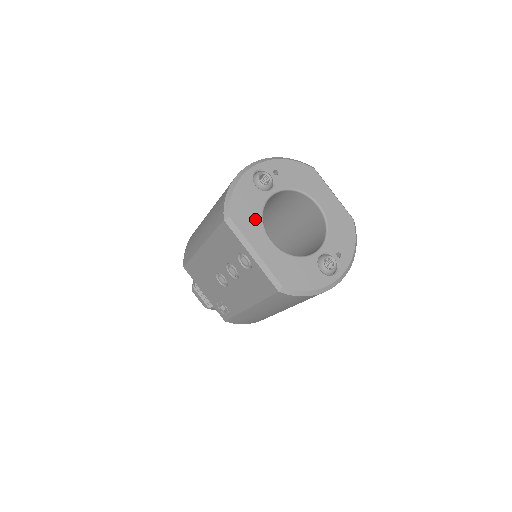
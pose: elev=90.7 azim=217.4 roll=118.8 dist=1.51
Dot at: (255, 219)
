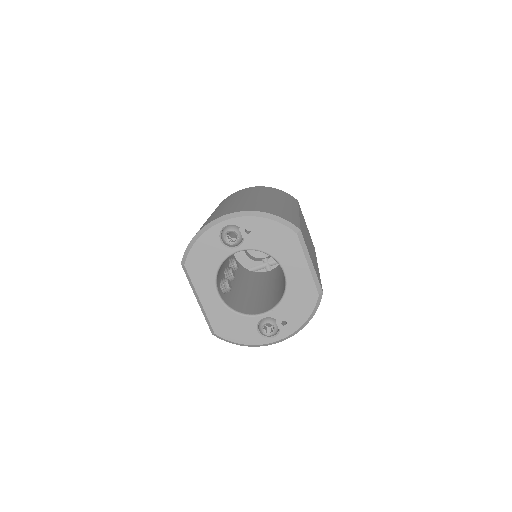
Dot at: (209, 272)
